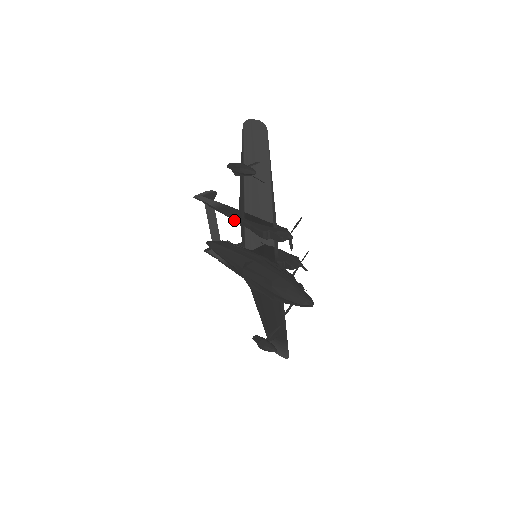
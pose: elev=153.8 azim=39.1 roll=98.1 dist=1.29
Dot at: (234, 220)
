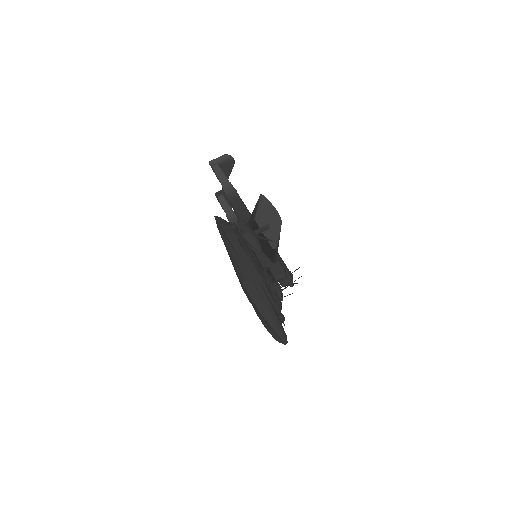
Dot at: occluded
